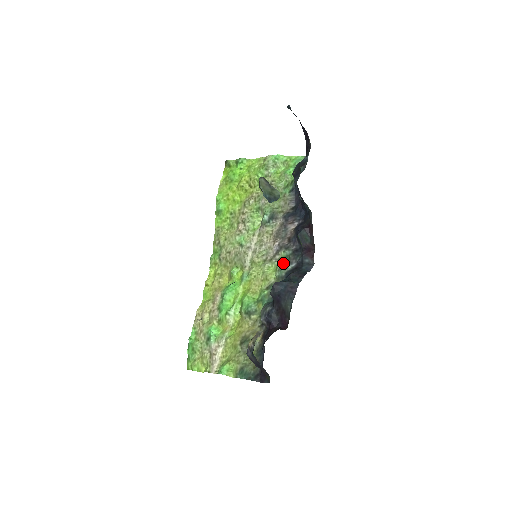
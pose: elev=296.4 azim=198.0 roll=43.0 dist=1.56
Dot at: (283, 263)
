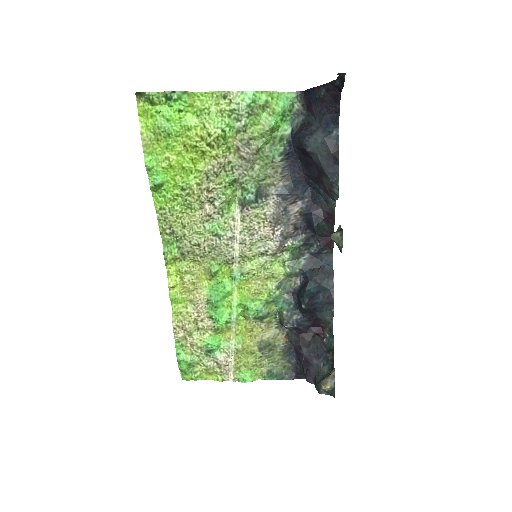
Dot at: (293, 257)
